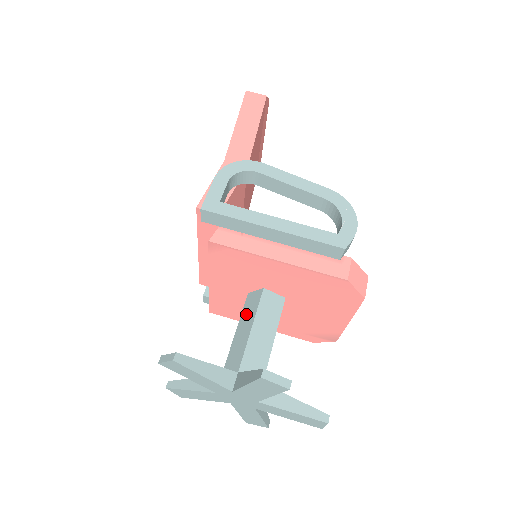
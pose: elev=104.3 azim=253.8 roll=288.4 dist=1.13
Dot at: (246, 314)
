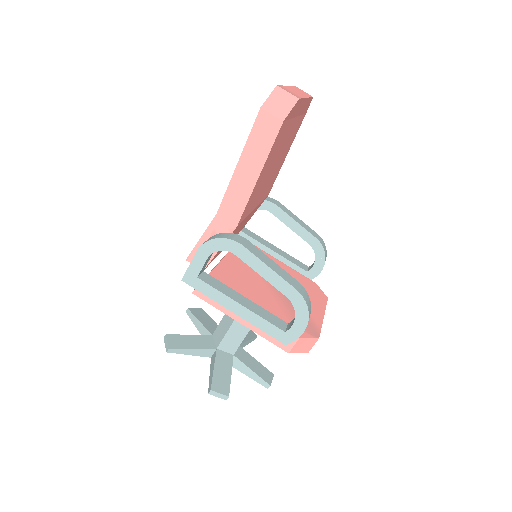
Dot at: occluded
